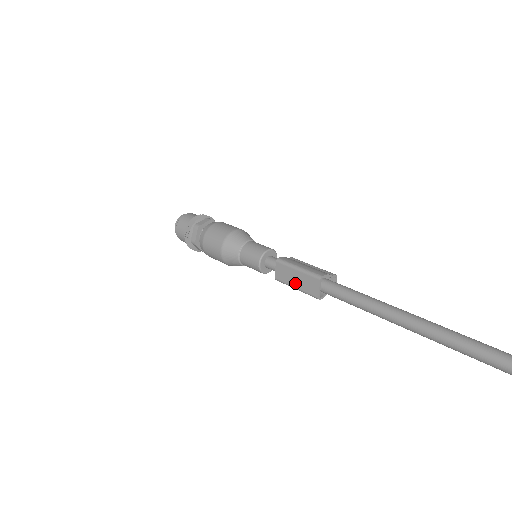
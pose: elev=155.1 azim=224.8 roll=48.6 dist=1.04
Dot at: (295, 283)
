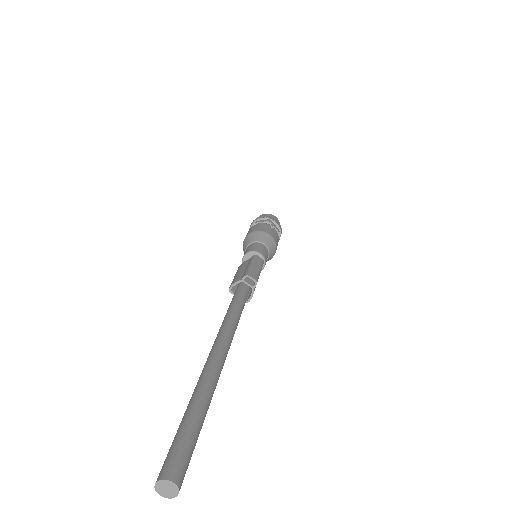
Dot at: occluded
